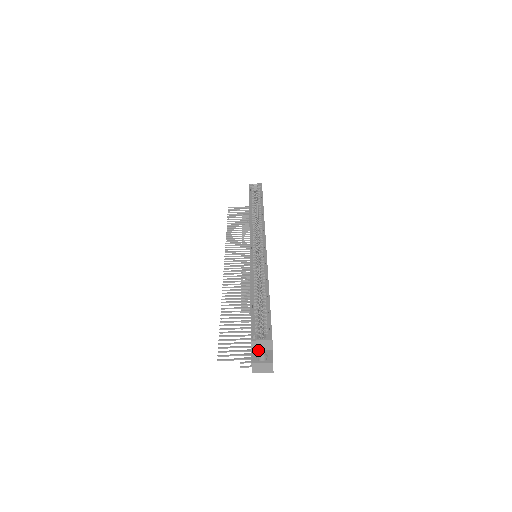
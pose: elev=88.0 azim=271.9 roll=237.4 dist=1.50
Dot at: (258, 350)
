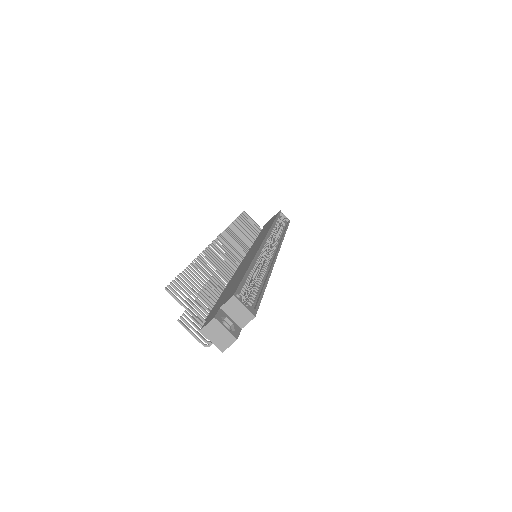
Dot at: (227, 314)
